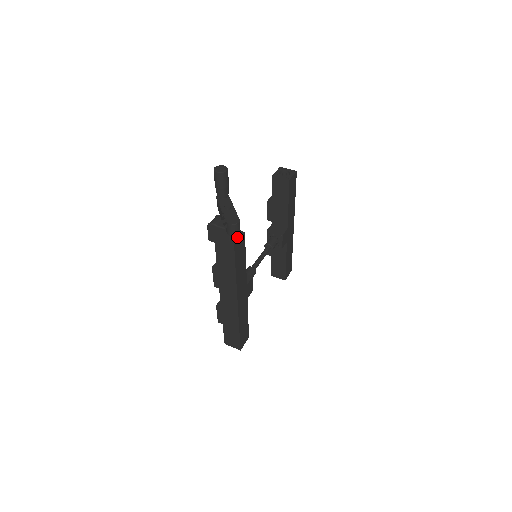
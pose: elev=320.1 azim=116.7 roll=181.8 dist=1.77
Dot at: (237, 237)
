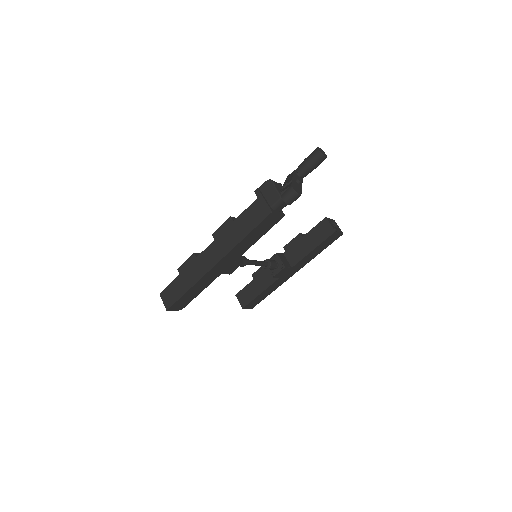
Dot at: (278, 211)
